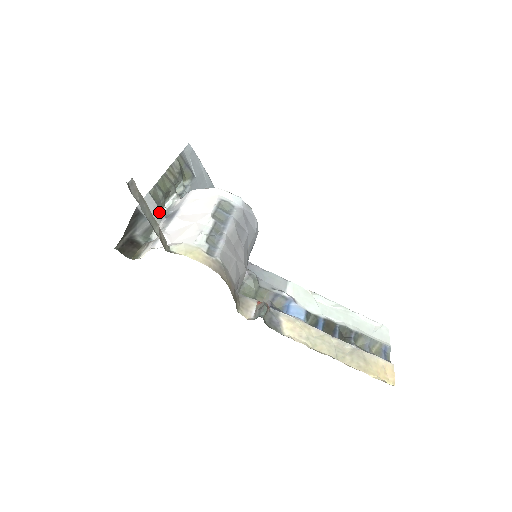
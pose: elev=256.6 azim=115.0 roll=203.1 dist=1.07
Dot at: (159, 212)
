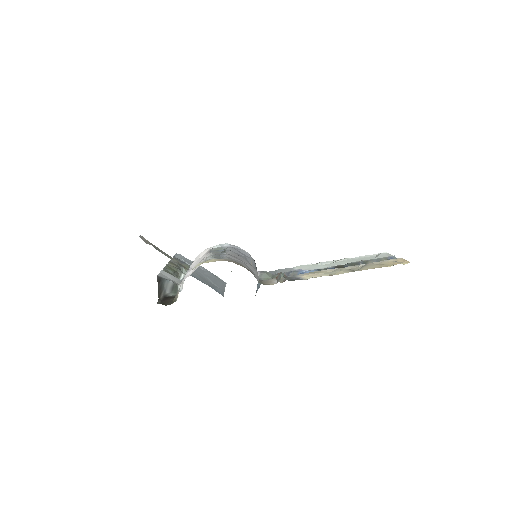
Dot at: (176, 279)
